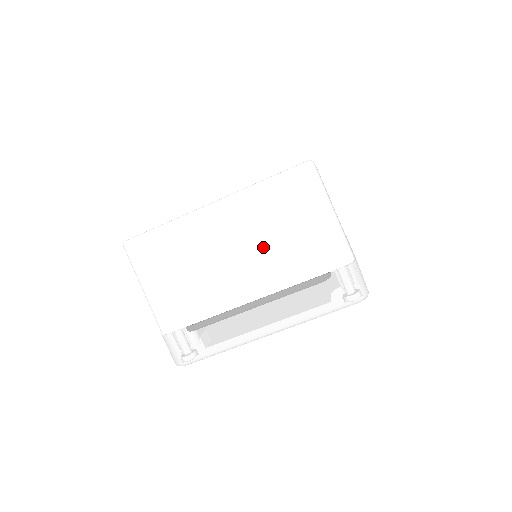
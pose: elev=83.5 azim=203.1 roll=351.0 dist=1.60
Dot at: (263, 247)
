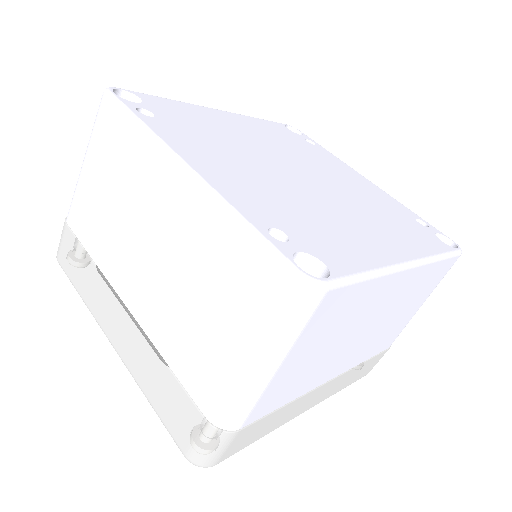
Dot at: (385, 324)
